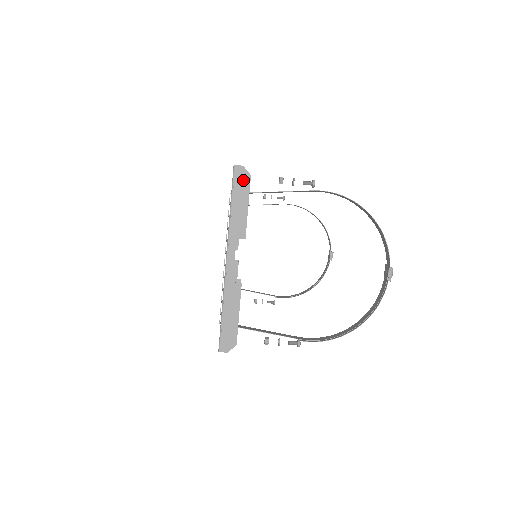
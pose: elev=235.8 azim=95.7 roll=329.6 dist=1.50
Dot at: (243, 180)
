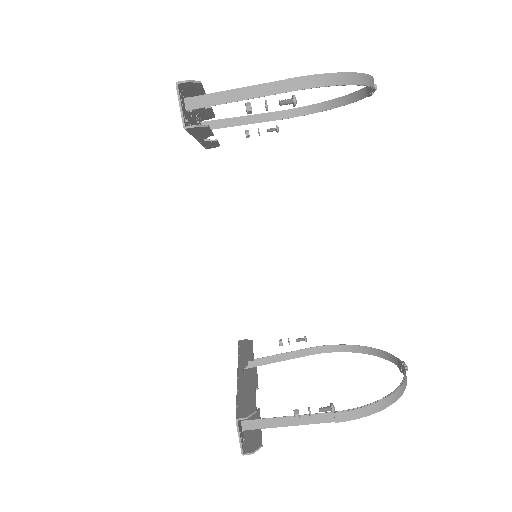
Dot at: occluded
